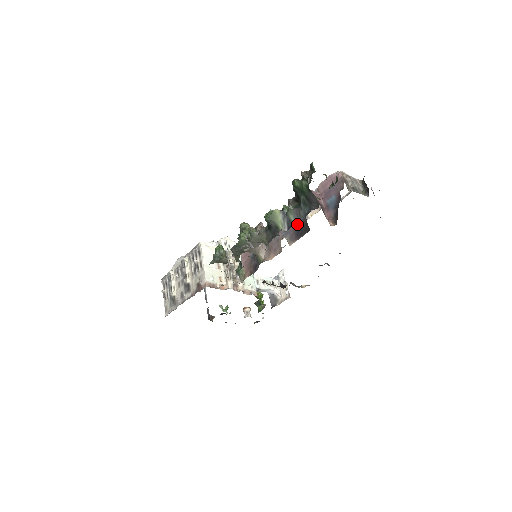
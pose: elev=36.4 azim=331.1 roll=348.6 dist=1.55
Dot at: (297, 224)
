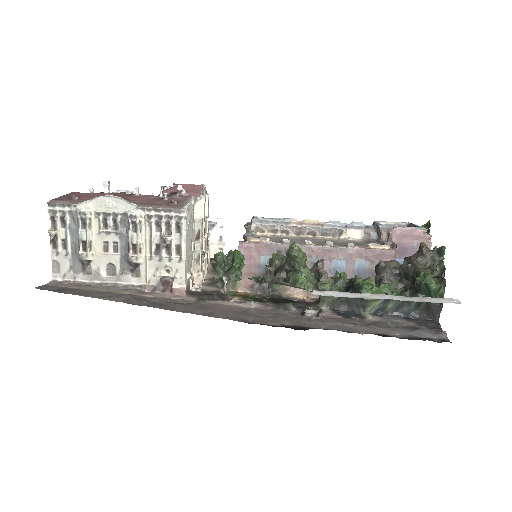
Dot at: (389, 314)
